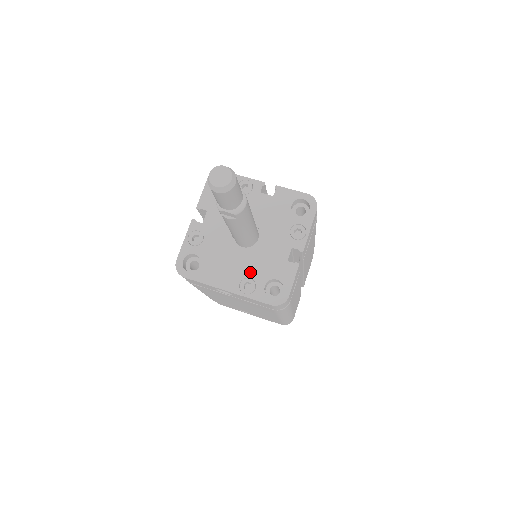
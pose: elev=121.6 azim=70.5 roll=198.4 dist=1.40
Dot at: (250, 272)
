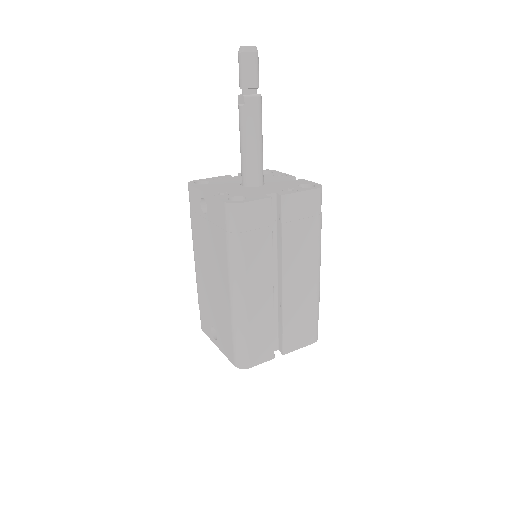
Dot at: (232, 192)
